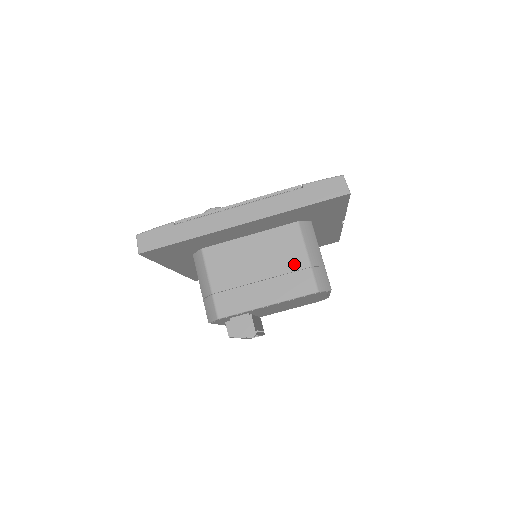
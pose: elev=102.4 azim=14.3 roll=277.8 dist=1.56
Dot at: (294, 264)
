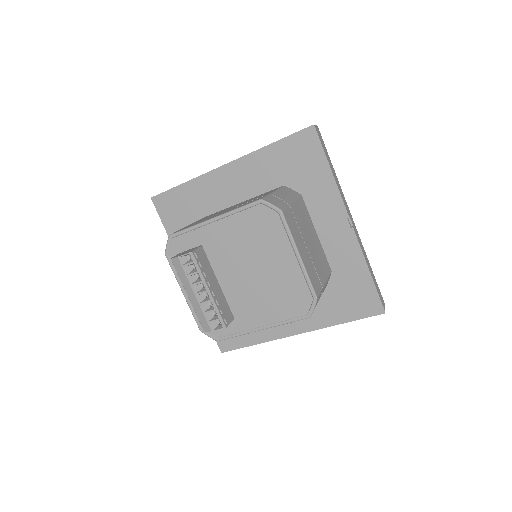
Dot at: occluded
